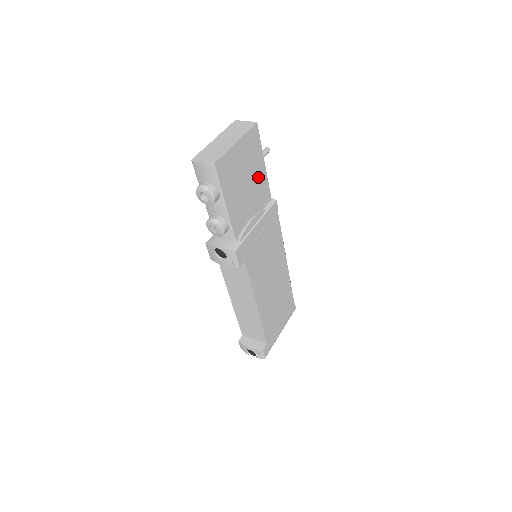
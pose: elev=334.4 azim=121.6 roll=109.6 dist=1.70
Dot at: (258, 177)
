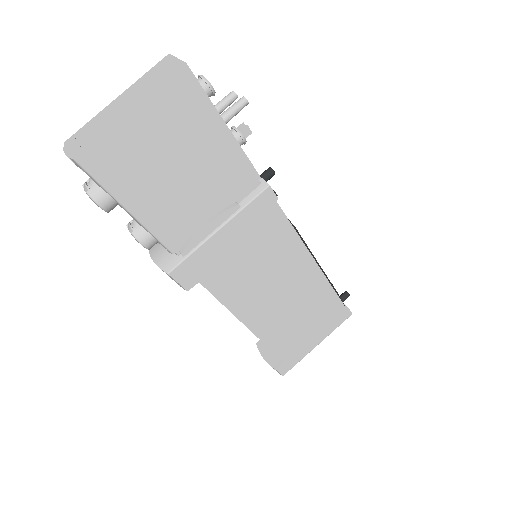
Dot at: (215, 155)
